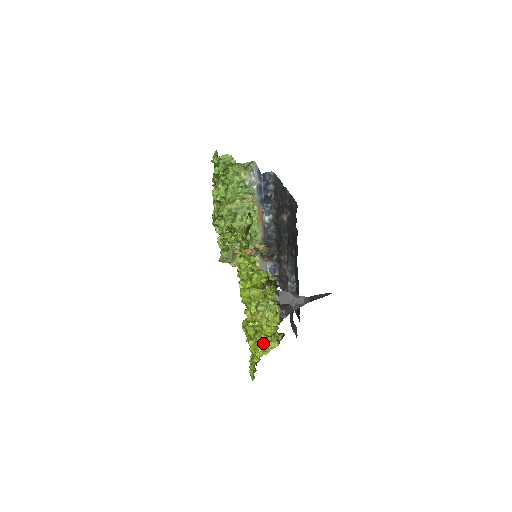
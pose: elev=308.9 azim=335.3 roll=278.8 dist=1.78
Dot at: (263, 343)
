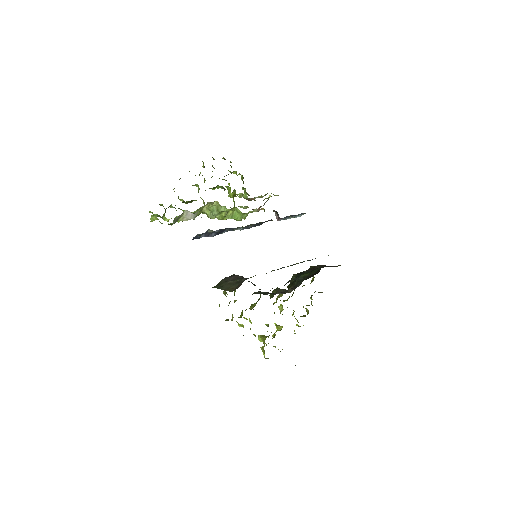
Dot at: occluded
